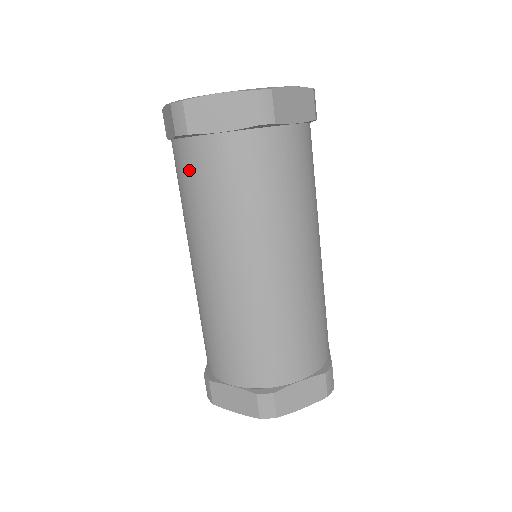
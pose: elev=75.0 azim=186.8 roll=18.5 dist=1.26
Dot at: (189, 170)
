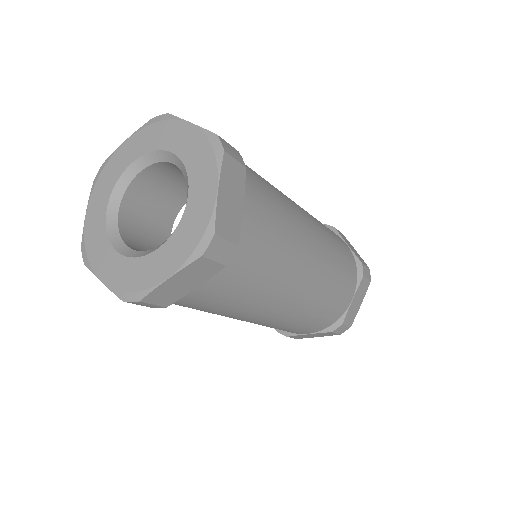
Dot at: occluded
